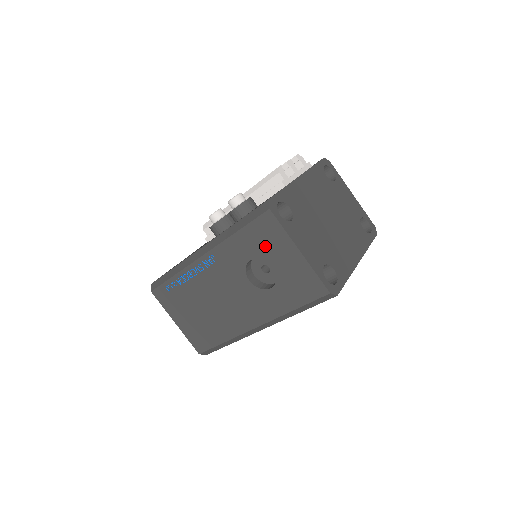
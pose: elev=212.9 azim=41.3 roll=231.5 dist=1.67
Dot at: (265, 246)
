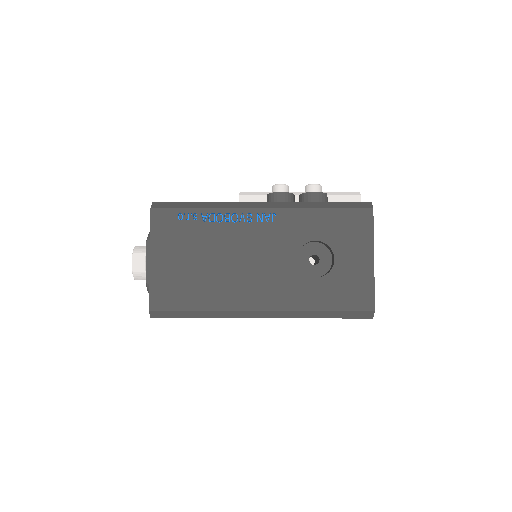
Dot at: (343, 236)
